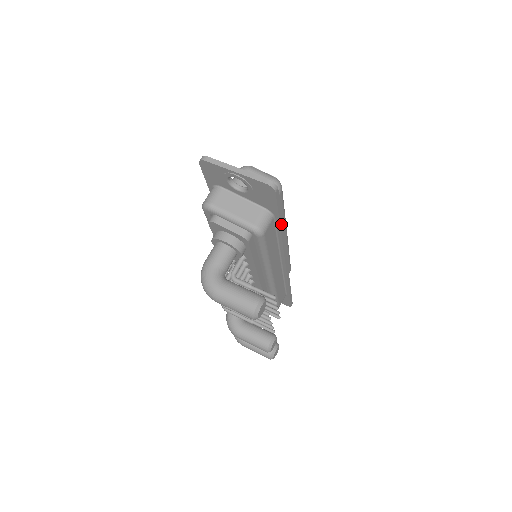
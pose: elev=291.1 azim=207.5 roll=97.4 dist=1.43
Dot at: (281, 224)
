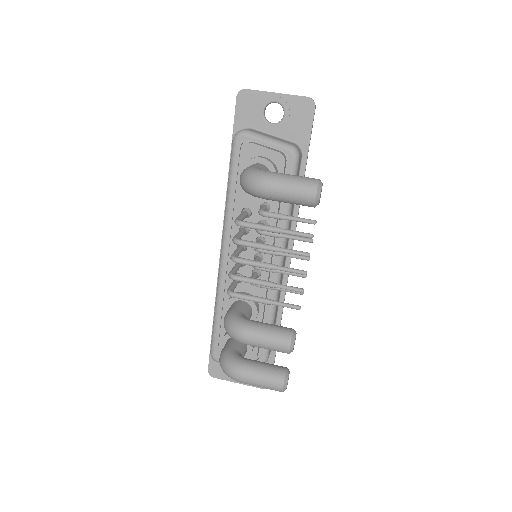
Dot at: occluded
